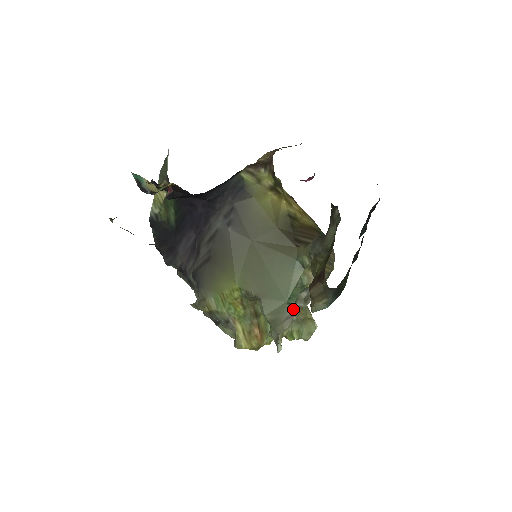
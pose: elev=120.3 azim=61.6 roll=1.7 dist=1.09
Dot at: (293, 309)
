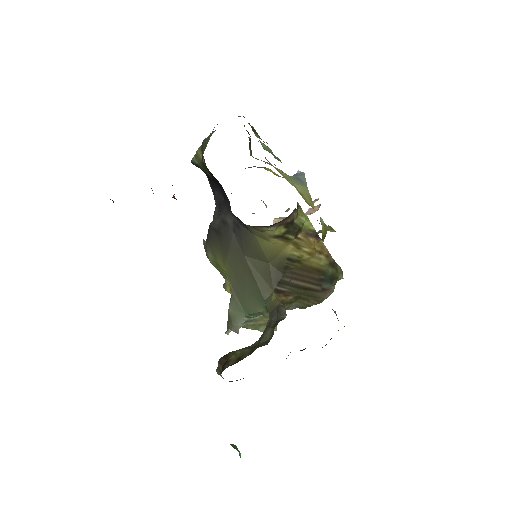
Dot at: (251, 319)
